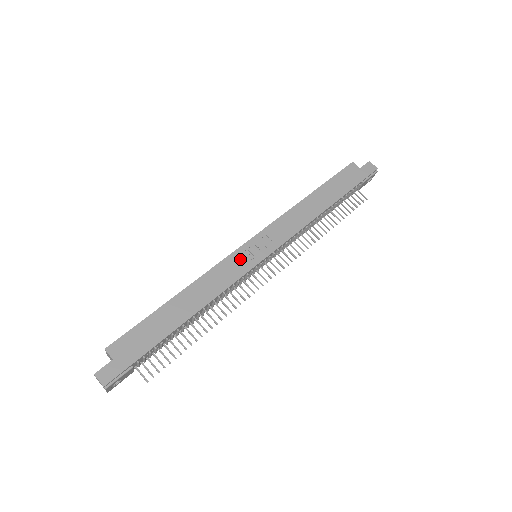
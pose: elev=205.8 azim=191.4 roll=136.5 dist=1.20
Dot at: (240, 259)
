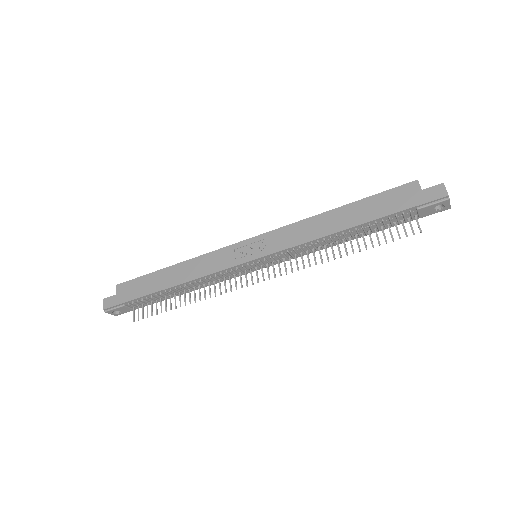
Dot at: (231, 254)
